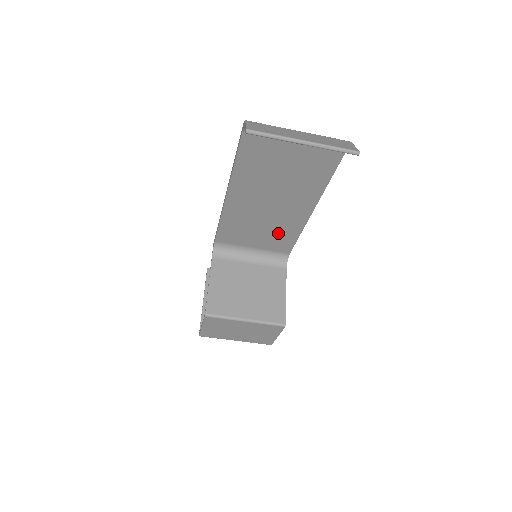
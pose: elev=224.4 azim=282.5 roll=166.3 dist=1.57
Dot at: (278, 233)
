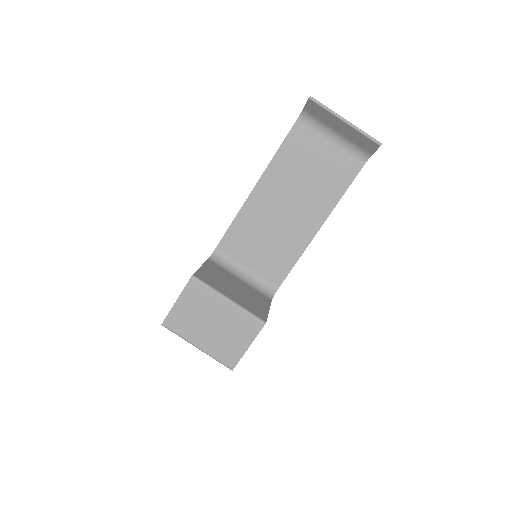
Dot at: (279, 252)
